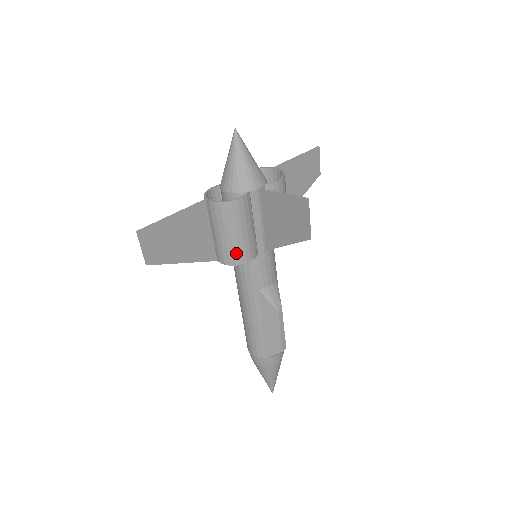
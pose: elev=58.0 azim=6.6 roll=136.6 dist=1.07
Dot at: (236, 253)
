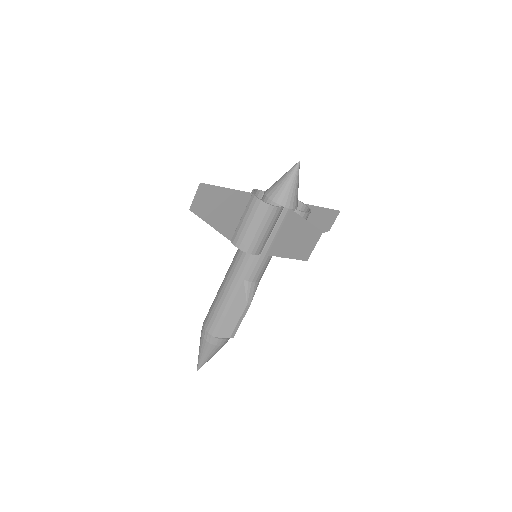
Dot at: (249, 242)
